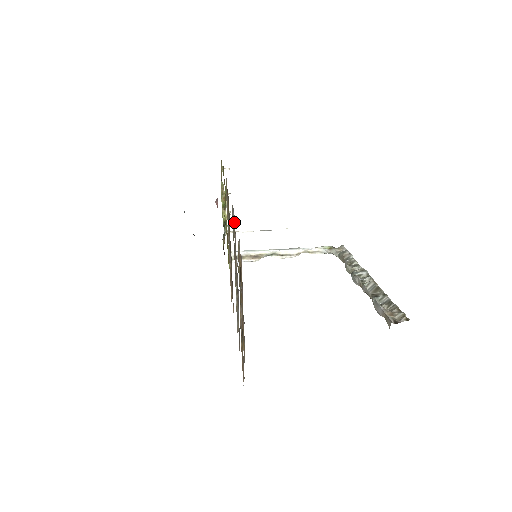
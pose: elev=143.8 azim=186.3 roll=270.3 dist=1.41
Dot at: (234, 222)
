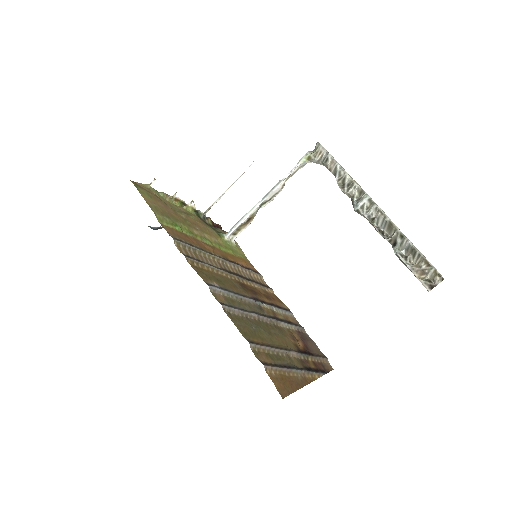
Dot at: (226, 309)
